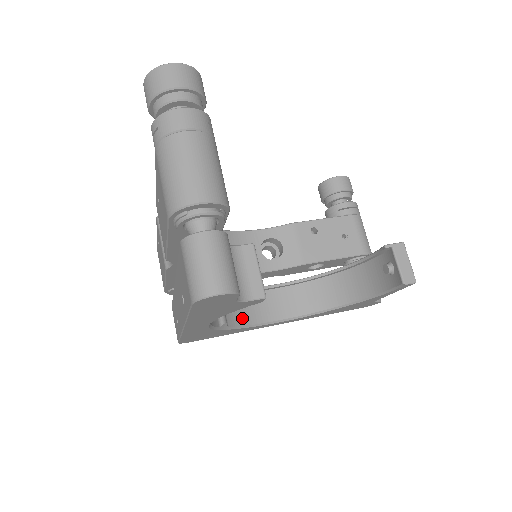
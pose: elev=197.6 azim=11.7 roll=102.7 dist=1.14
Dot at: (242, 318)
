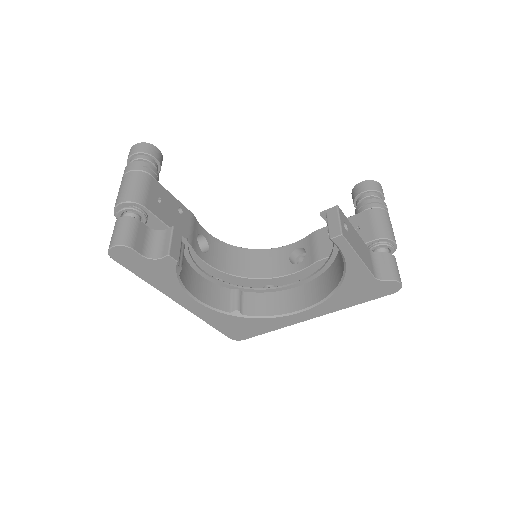
Dot at: (262, 310)
